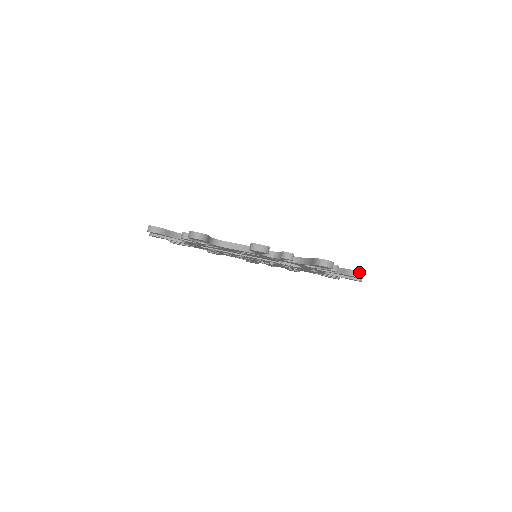
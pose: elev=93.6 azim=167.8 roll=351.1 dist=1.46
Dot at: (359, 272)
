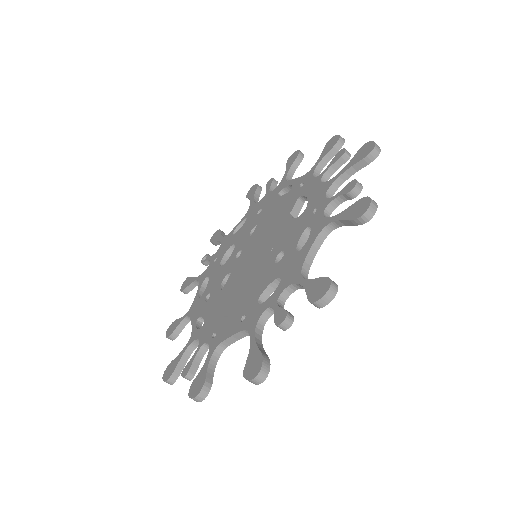
Dot at: (340, 136)
